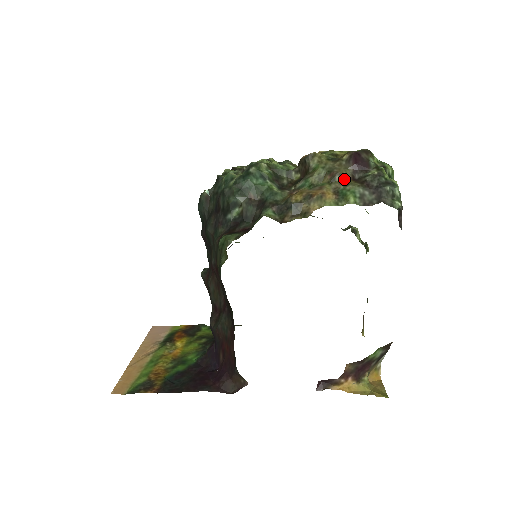
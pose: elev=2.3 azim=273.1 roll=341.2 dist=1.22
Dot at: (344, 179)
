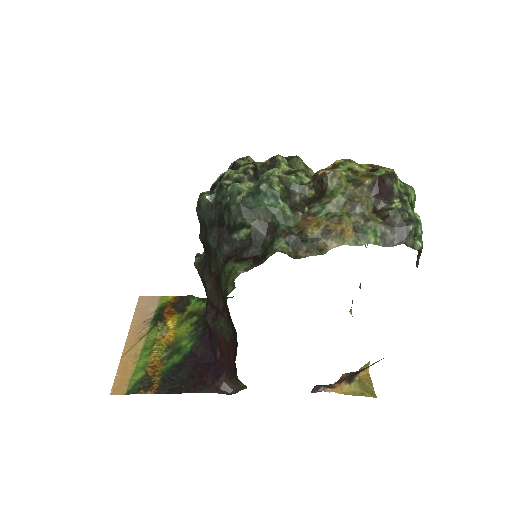
Dot at: (365, 211)
